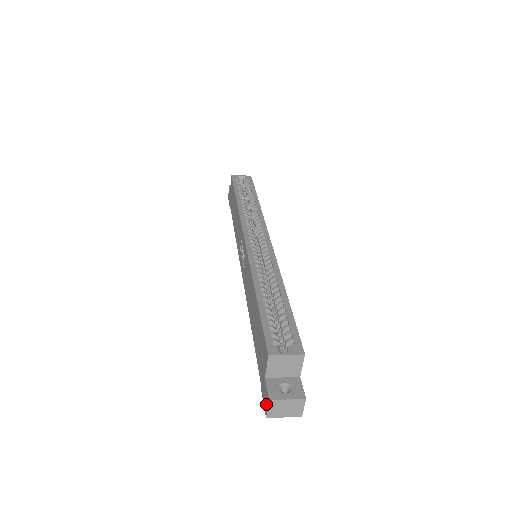
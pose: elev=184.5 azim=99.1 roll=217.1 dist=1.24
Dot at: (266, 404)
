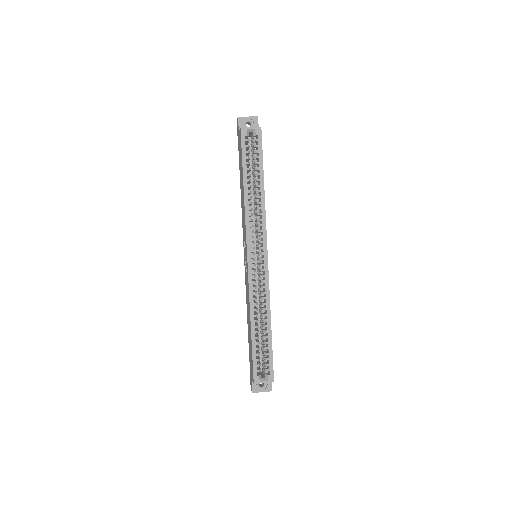
Dot at: (251, 387)
